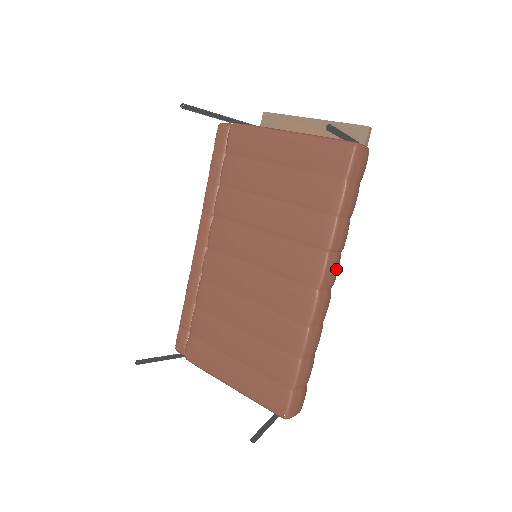
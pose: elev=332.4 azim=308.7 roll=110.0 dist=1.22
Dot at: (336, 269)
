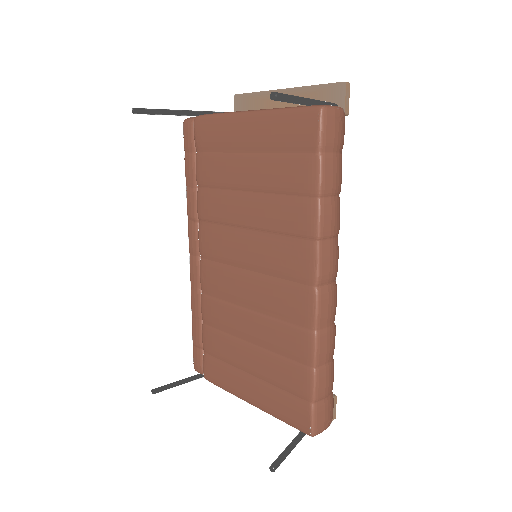
Dot at: (334, 258)
